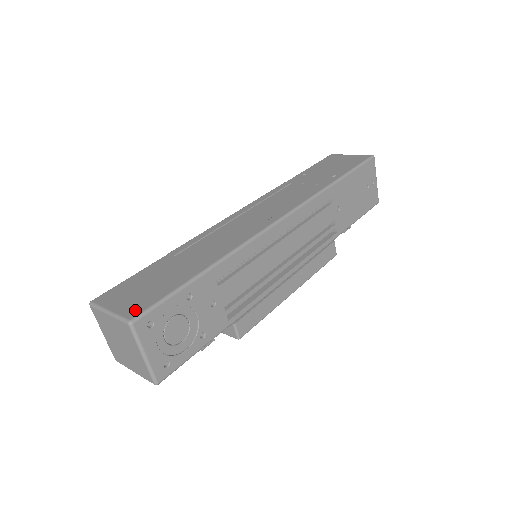
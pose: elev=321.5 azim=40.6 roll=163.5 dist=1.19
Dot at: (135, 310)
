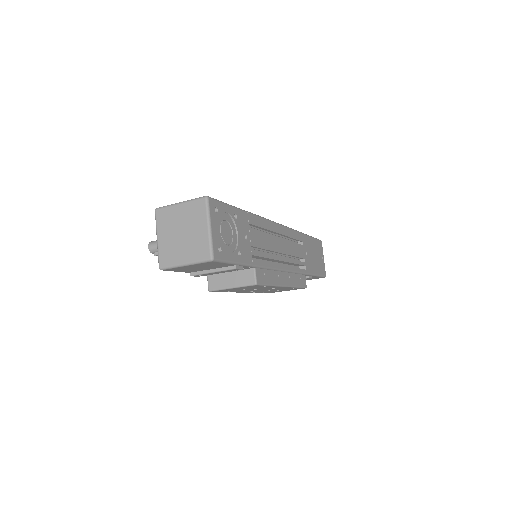
Dot at: occluded
